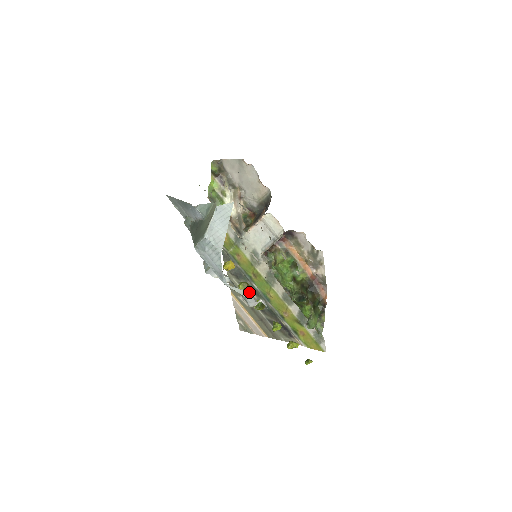
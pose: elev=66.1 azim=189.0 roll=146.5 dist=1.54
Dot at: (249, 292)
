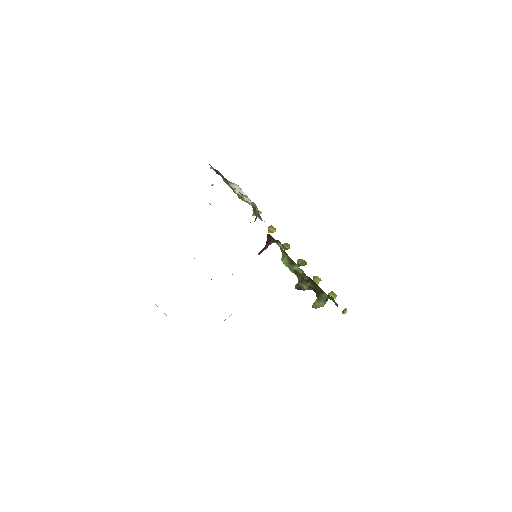
Dot at: occluded
